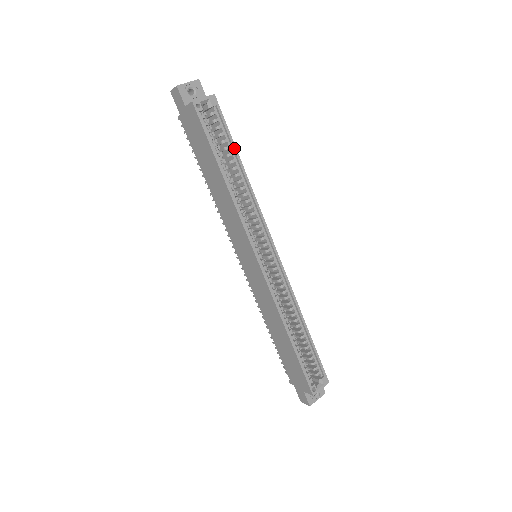
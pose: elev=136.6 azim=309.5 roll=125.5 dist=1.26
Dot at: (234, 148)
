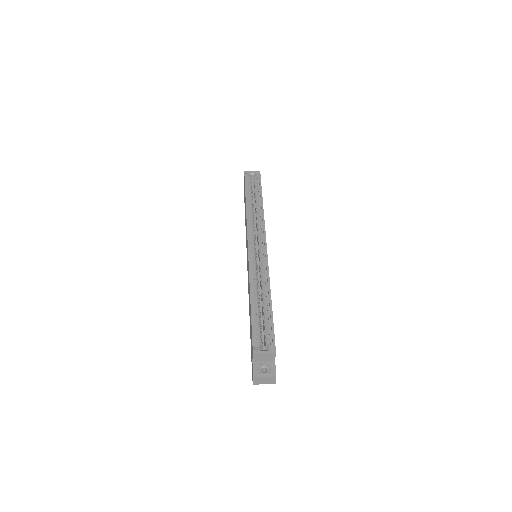
Dot at: (261, 193)
